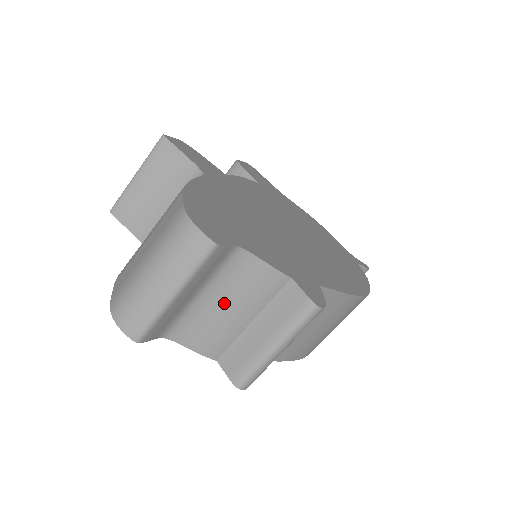
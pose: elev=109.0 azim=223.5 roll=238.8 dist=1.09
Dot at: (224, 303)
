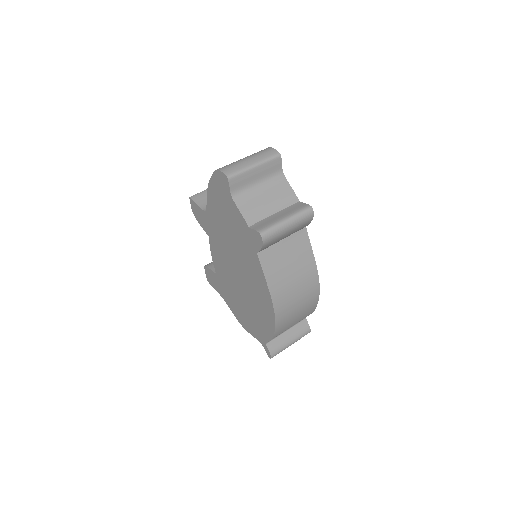
Dot at: (266, 196)
